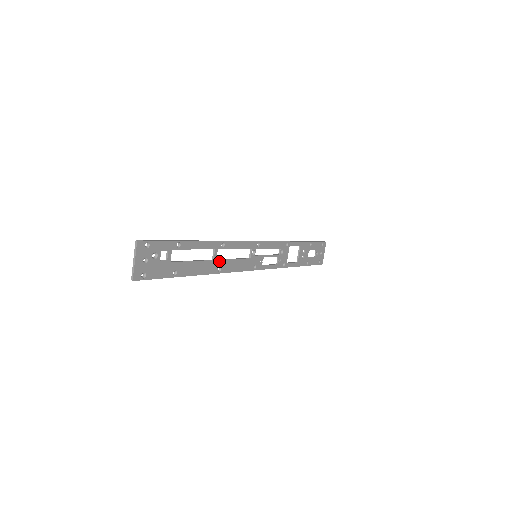
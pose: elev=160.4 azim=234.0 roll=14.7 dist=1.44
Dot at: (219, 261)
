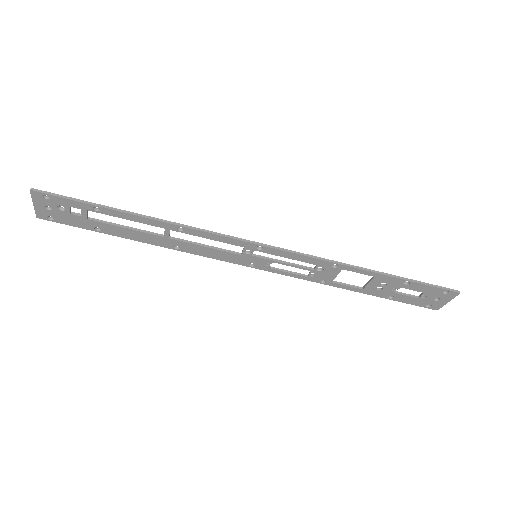
Dot at: (175, 240)
